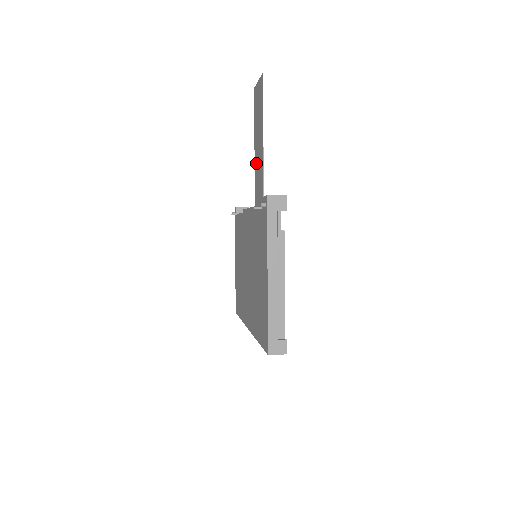
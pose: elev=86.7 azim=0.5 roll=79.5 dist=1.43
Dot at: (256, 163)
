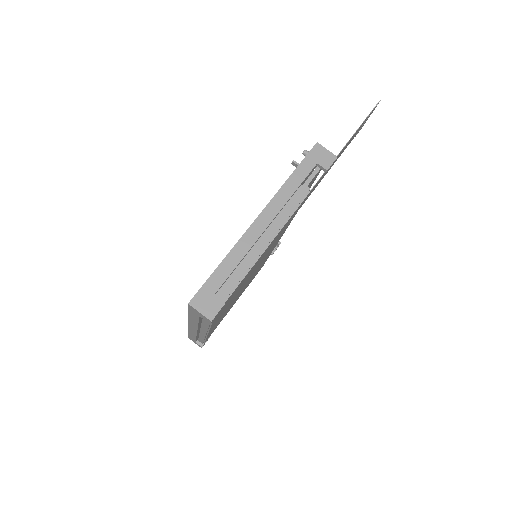
Dot at: occluded
